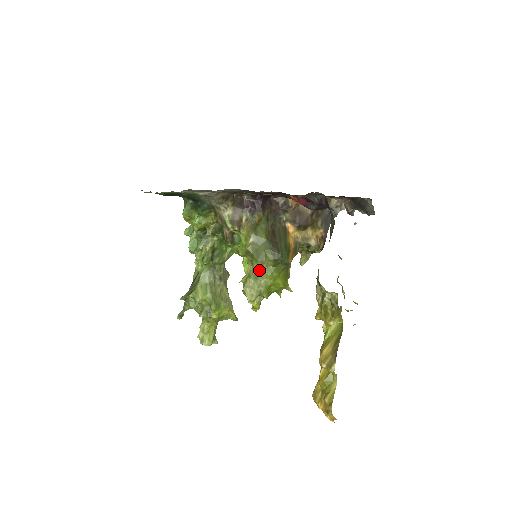
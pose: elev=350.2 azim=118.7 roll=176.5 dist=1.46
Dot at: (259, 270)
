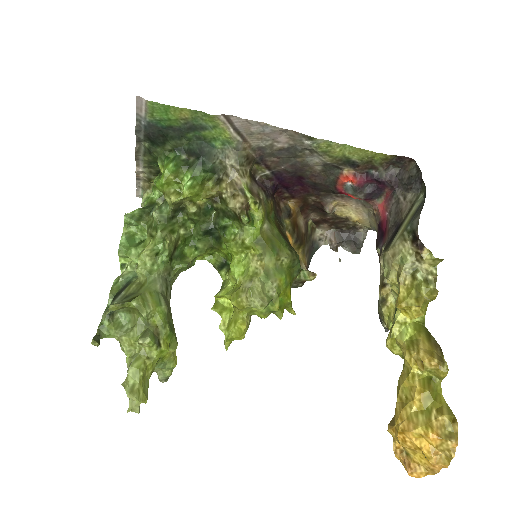
Dot at: (272, 267)
